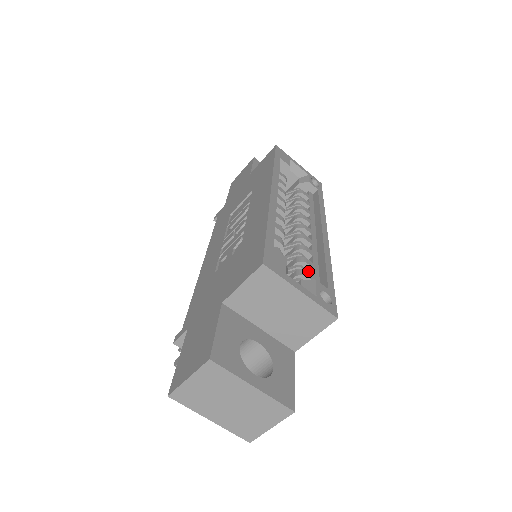
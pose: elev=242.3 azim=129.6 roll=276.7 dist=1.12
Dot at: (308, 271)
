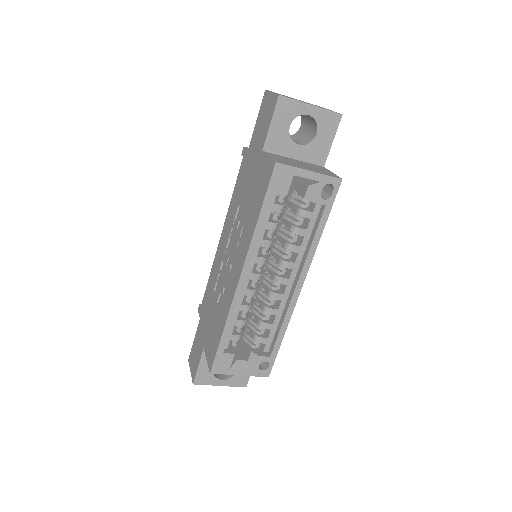
Dot at: (269, 327)
